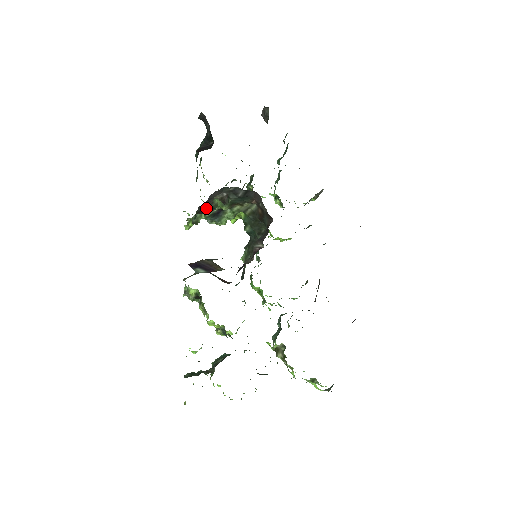
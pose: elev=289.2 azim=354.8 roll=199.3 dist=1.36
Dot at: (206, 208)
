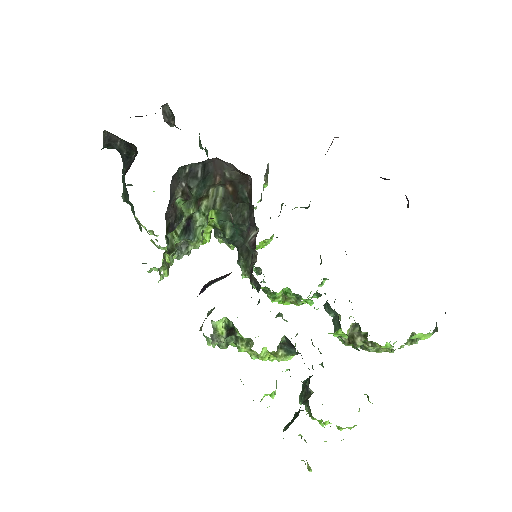
Dot at: (173, 216)
